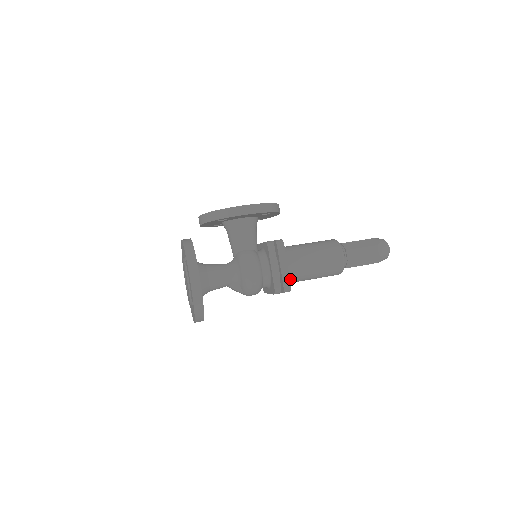
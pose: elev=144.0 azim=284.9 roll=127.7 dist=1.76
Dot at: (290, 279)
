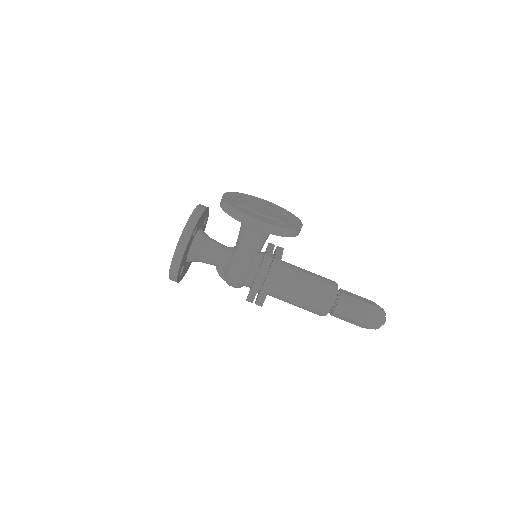
Dot at: (271, 295)
